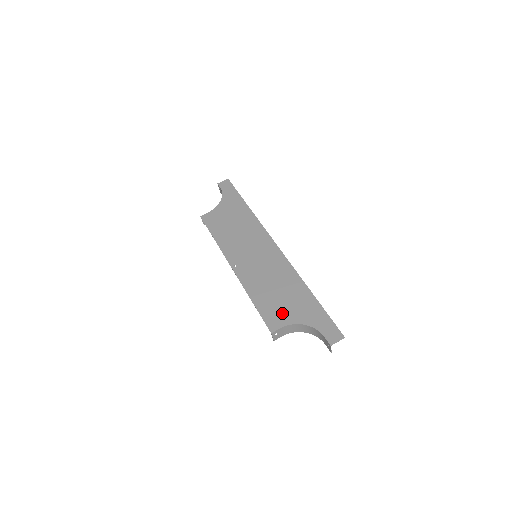
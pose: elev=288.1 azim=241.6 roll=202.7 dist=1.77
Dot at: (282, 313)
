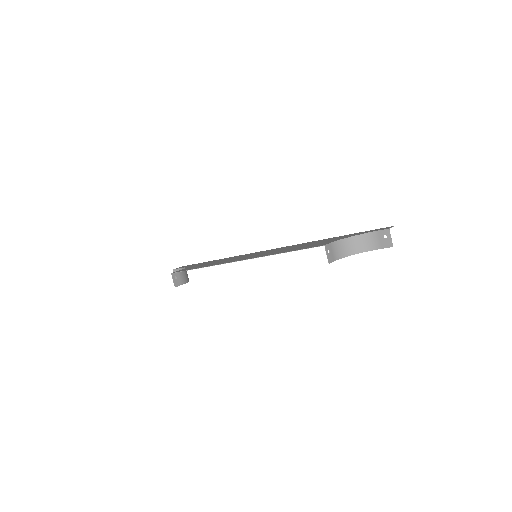
Dot at: (321, 243)
